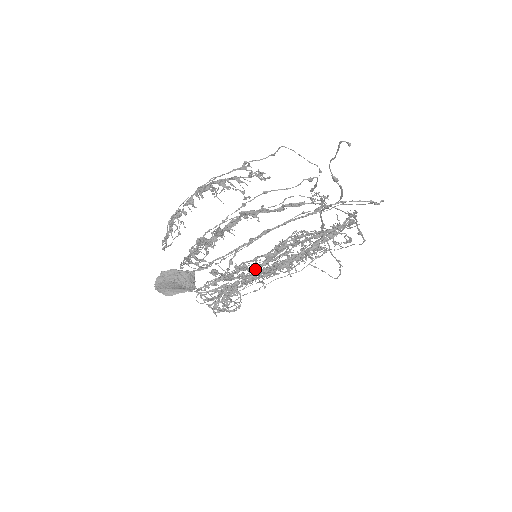
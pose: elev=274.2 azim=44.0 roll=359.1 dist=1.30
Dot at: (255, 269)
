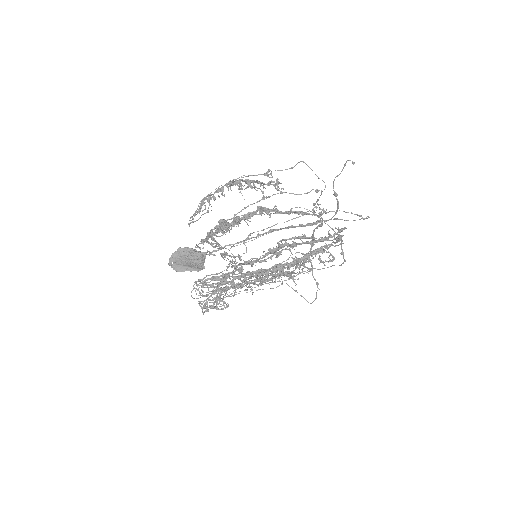
Dot at: occluded
